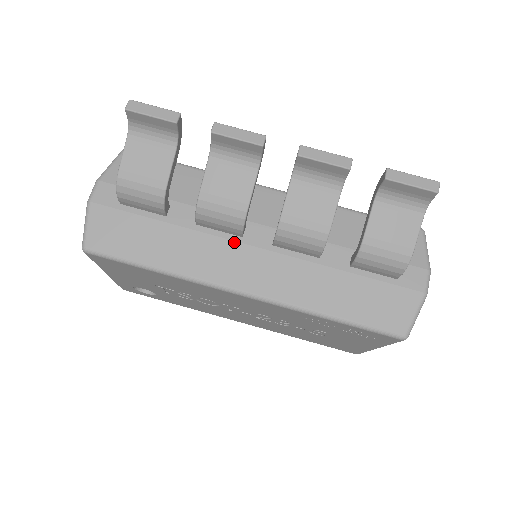
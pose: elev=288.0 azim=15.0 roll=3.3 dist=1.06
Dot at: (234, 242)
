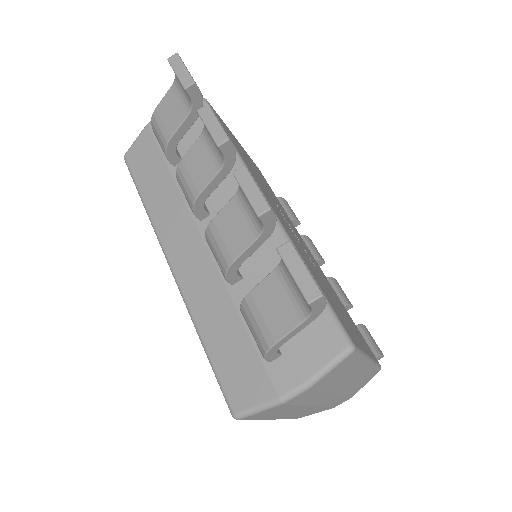
Dot at: (192, 220)
